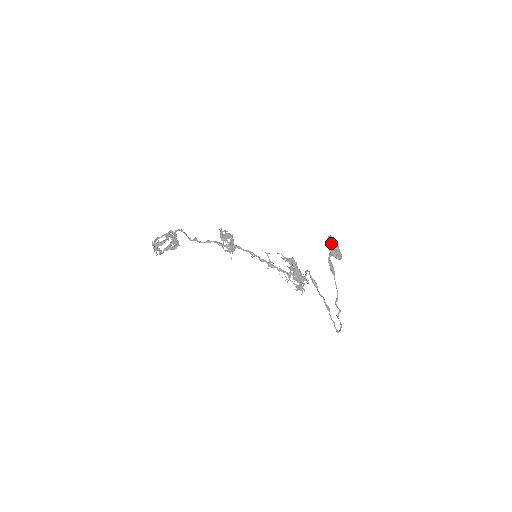
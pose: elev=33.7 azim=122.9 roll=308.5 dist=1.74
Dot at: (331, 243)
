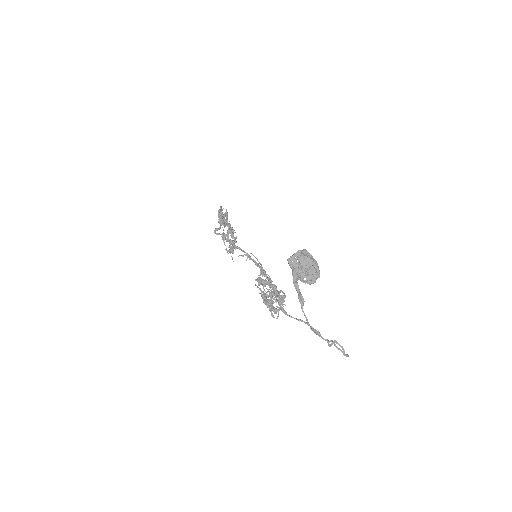
Dot at: (292, 266)
